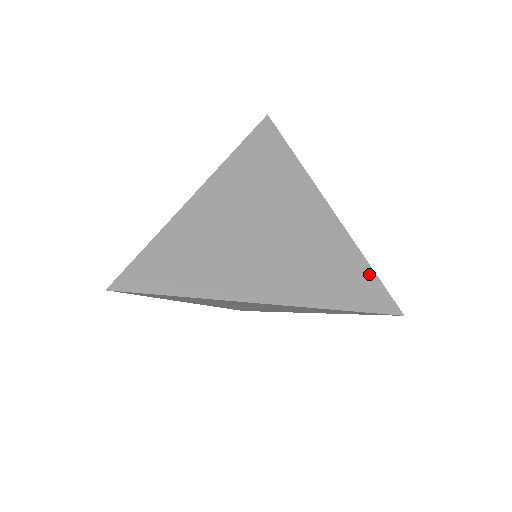
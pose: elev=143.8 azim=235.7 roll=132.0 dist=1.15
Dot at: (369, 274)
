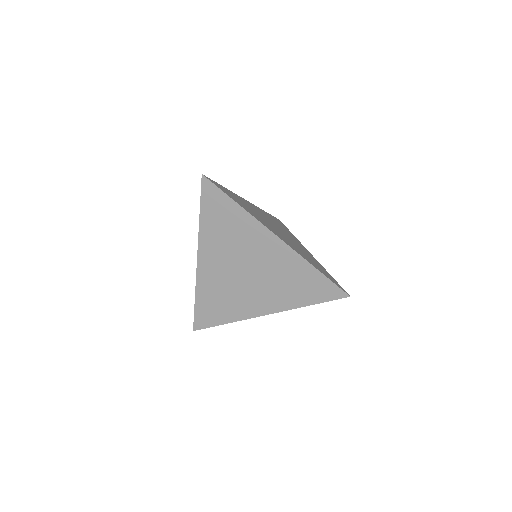
Dot at: (331, 277)
